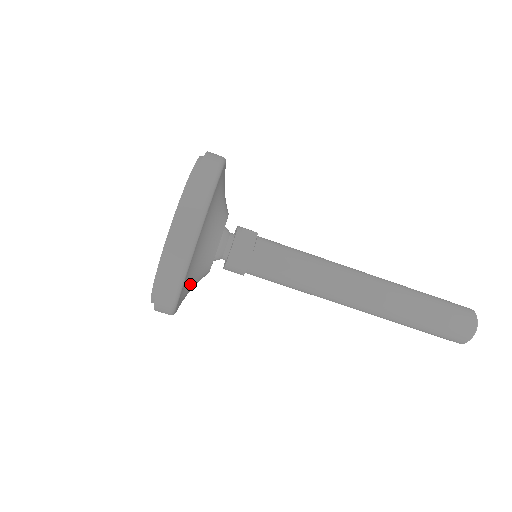
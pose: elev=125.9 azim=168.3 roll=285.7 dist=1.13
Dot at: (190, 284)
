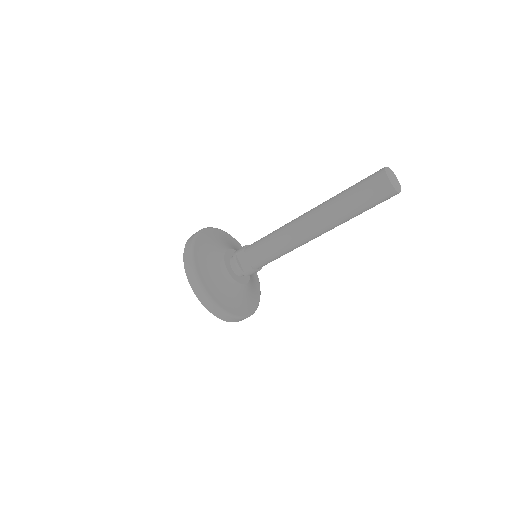
Dot at: (244, 302)
